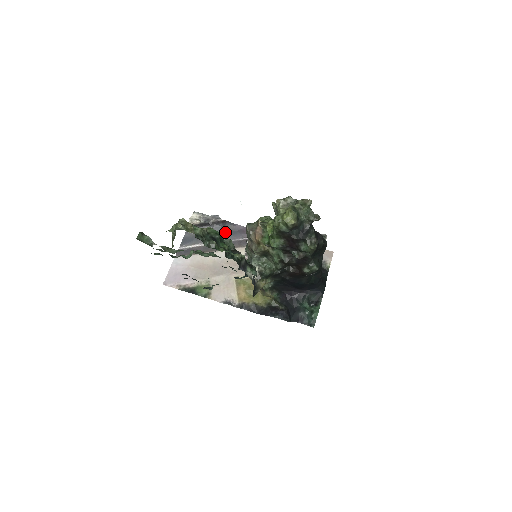
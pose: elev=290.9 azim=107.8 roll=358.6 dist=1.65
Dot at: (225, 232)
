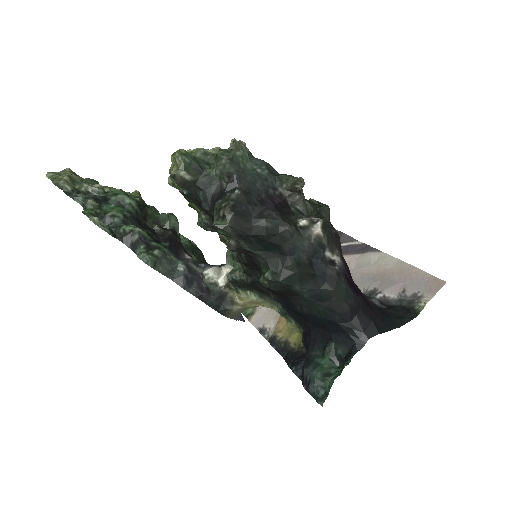
Dot at: occluded
